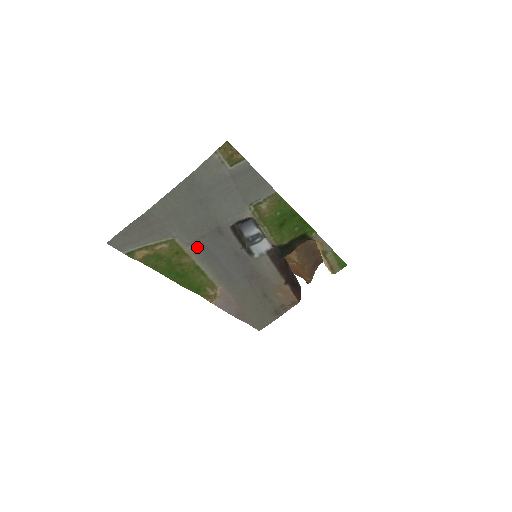
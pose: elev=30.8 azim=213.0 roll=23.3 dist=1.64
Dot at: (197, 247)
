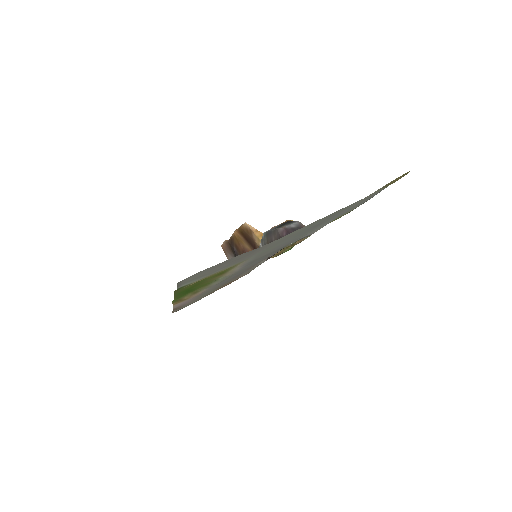
Dot at: (246, 265)
